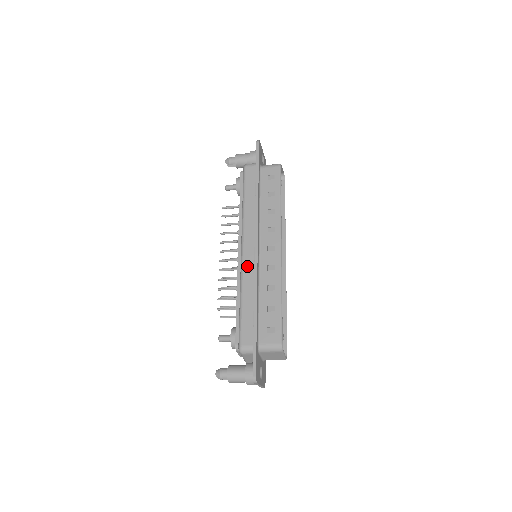
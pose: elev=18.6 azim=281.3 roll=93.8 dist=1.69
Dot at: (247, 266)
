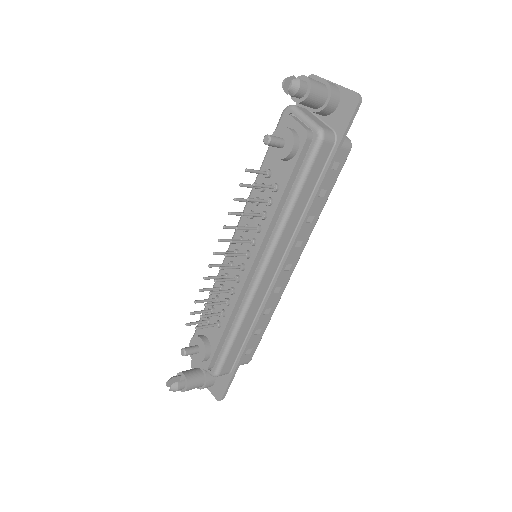
Dot at: (260, 293)
